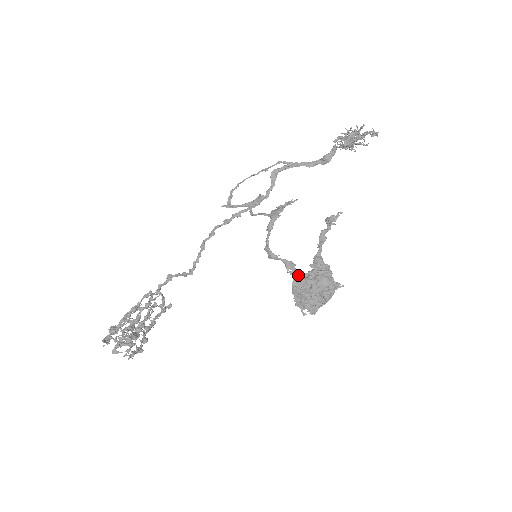
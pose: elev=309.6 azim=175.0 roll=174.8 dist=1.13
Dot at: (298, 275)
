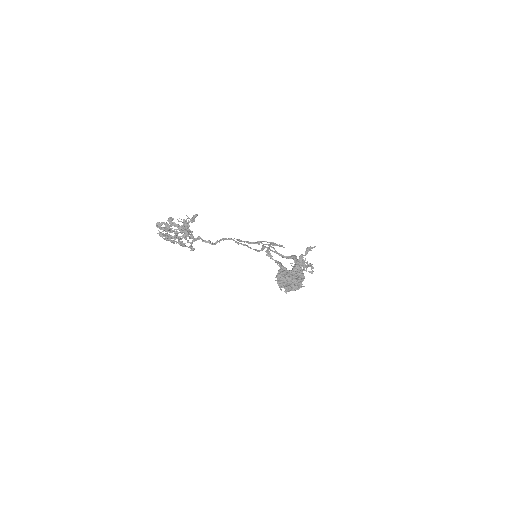
Dot at: (283, 268)
